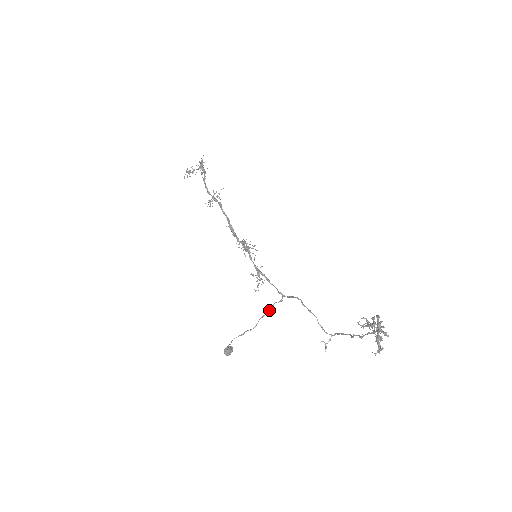
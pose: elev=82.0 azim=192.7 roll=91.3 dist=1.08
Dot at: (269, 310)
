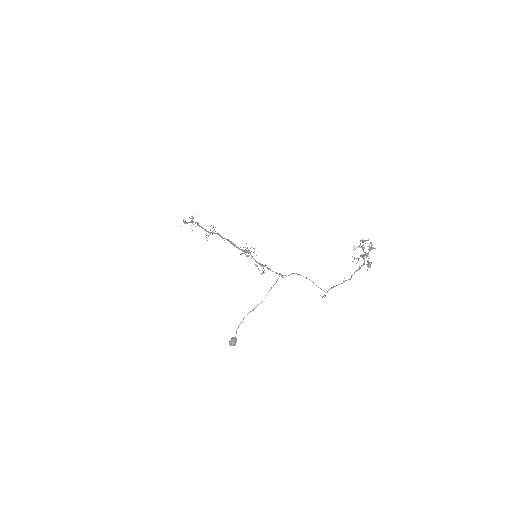
Dot at: (276, 281)
